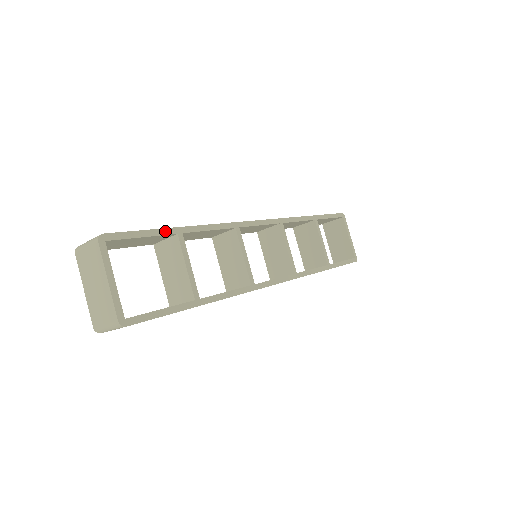
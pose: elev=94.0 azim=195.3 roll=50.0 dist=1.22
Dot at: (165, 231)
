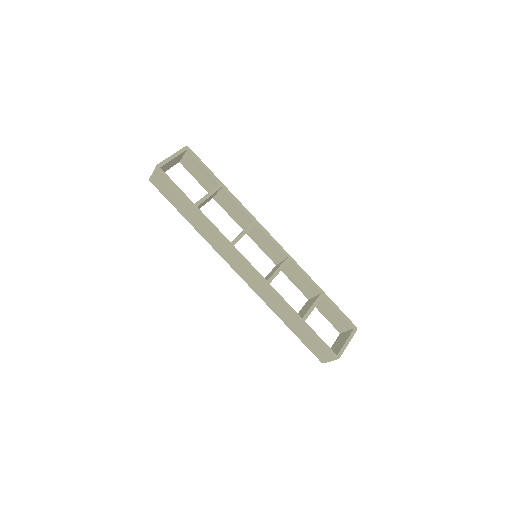
Dot at: (215, 177)
